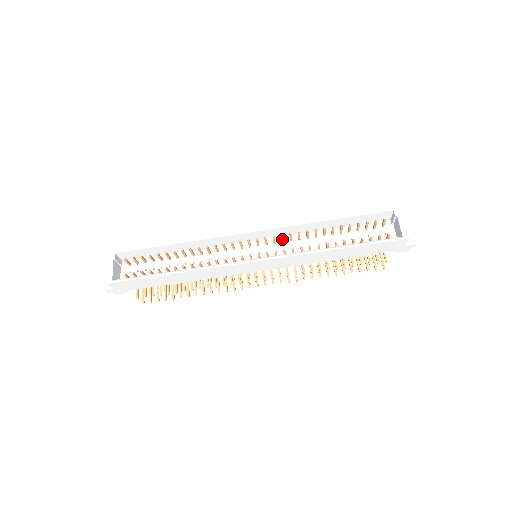
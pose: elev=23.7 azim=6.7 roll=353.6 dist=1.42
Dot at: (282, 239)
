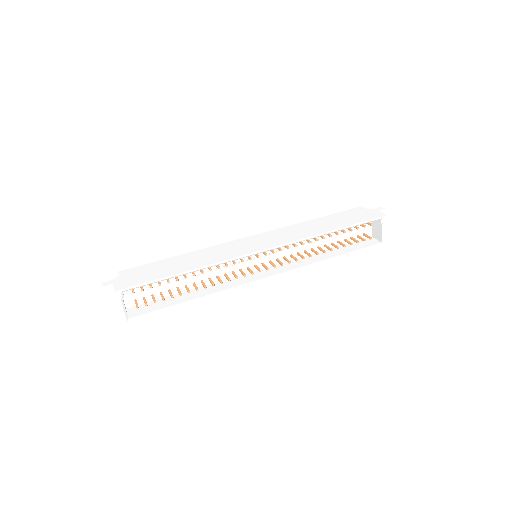
Dot at: (285, 246)
